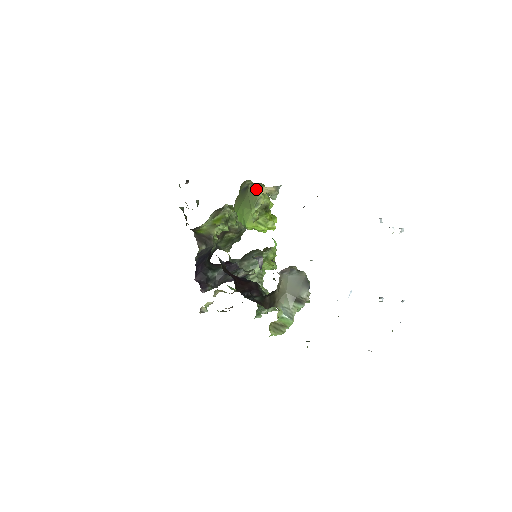
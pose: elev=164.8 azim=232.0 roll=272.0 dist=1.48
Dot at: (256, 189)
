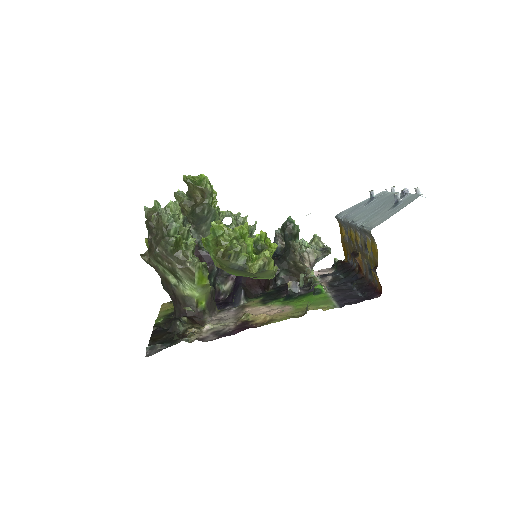
Dot at: (266, 272)
